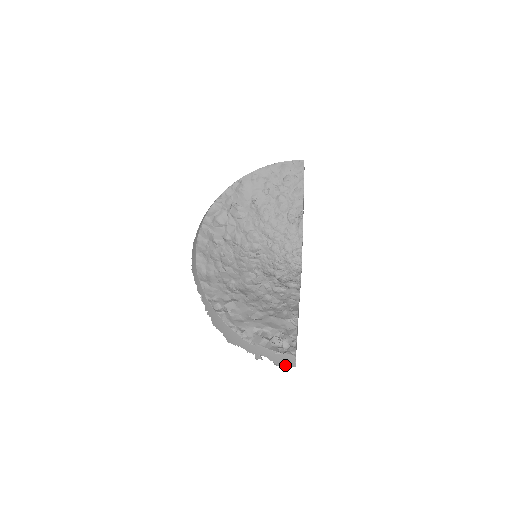
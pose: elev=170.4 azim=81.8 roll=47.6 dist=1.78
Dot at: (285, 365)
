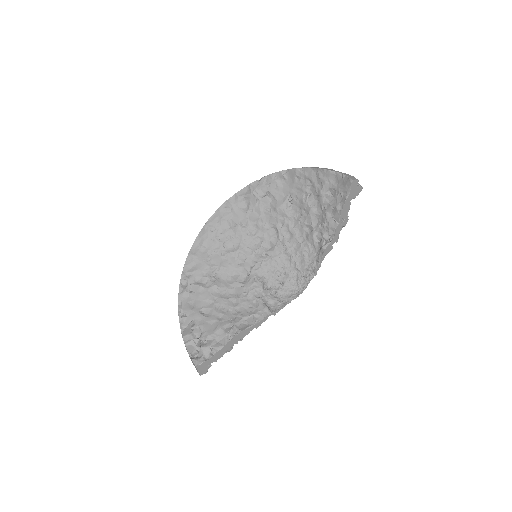
Dot at: occluded
